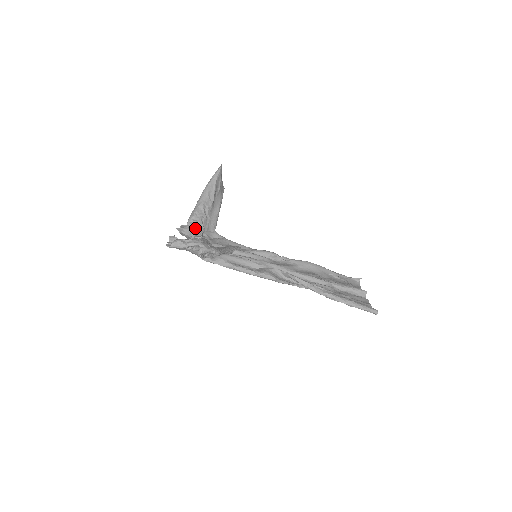
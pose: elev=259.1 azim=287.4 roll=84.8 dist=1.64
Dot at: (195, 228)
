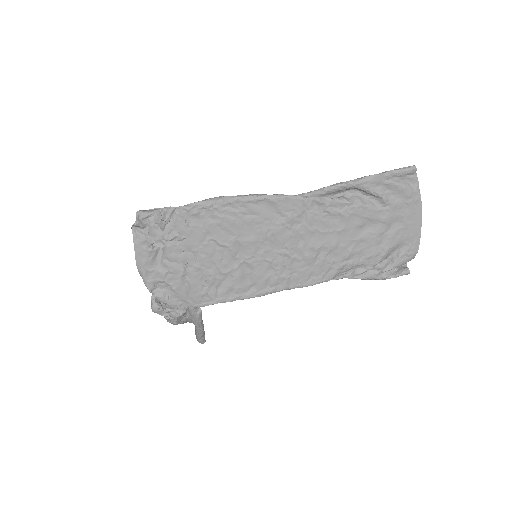
Dot at: occluded
